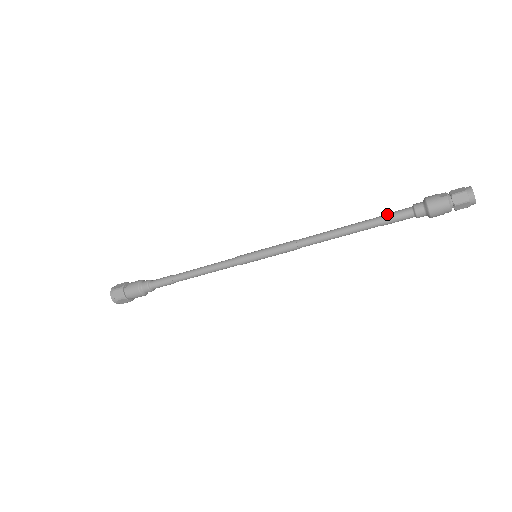
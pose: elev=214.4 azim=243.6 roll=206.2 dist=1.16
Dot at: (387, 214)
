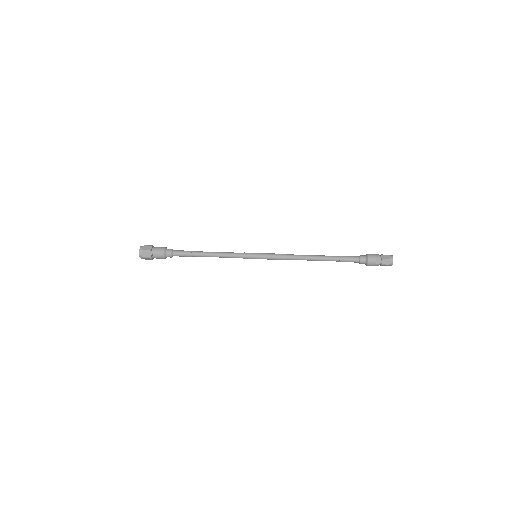
Dot at: (344, 260)
